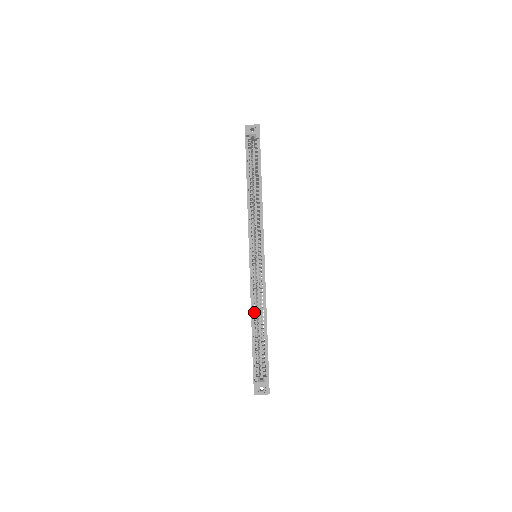
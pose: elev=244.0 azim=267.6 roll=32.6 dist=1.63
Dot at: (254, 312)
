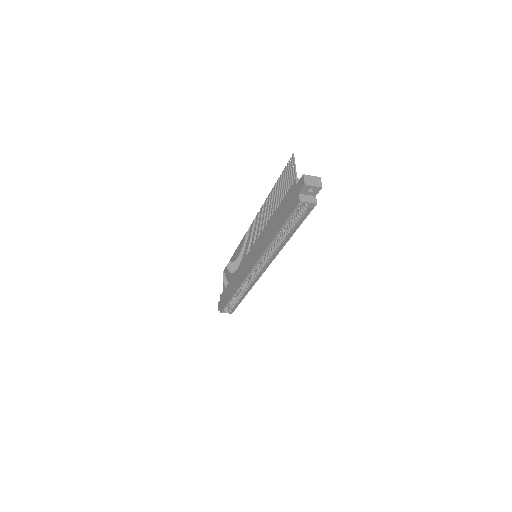
Dot at: (238, 291)
